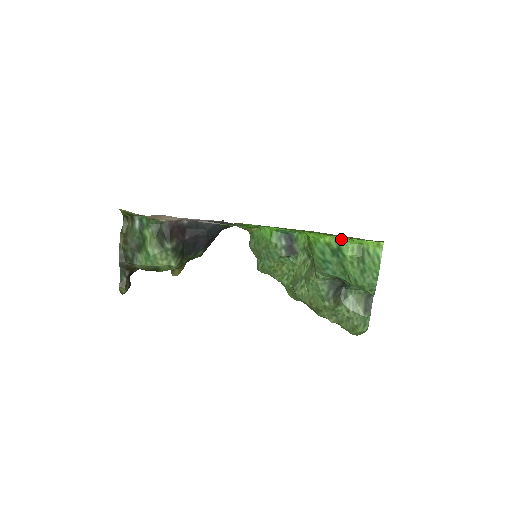
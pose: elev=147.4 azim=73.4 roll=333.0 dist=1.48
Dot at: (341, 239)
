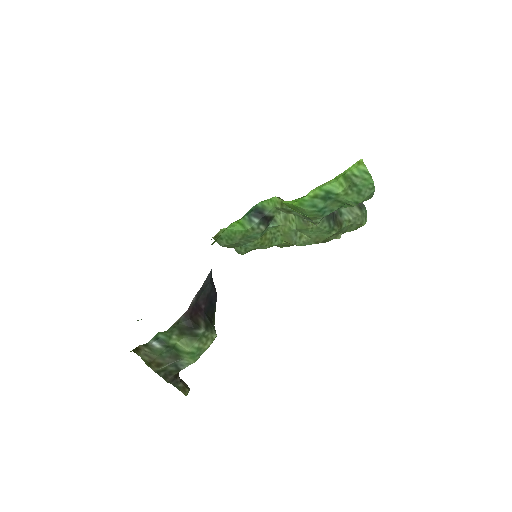
Dot at: (325, 184)
